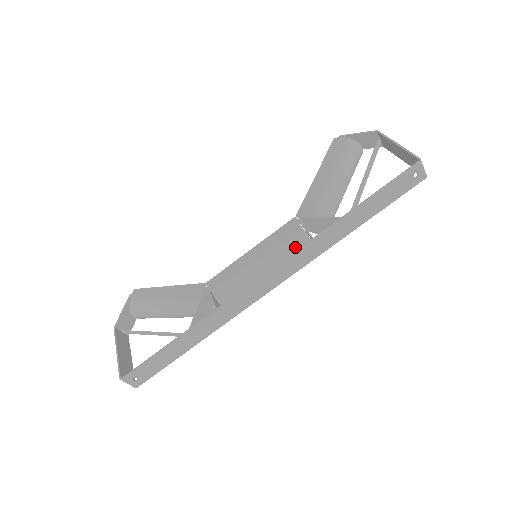
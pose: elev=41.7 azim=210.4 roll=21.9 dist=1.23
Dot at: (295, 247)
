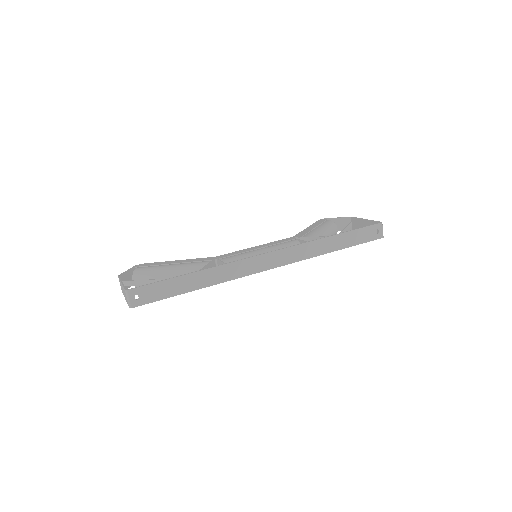
Dot at: occluded
